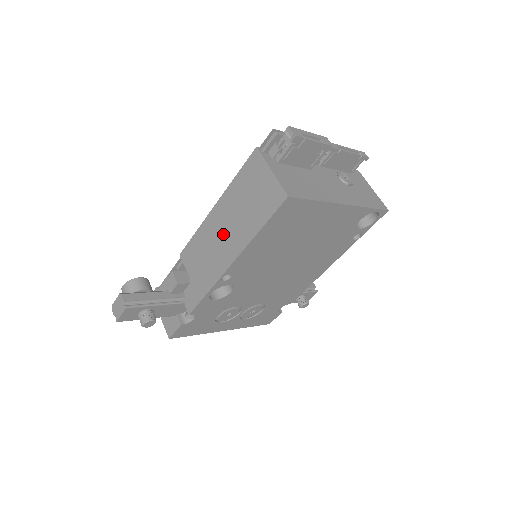
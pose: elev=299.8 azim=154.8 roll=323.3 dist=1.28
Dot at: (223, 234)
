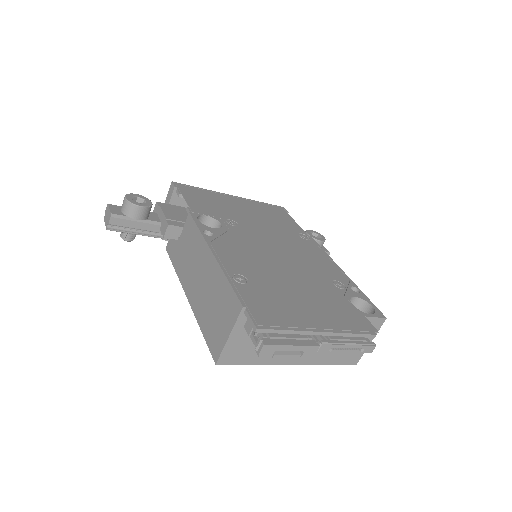
Dot at: (199, 276)
